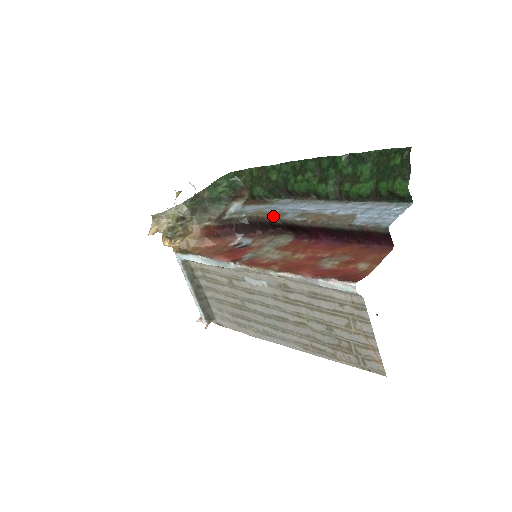
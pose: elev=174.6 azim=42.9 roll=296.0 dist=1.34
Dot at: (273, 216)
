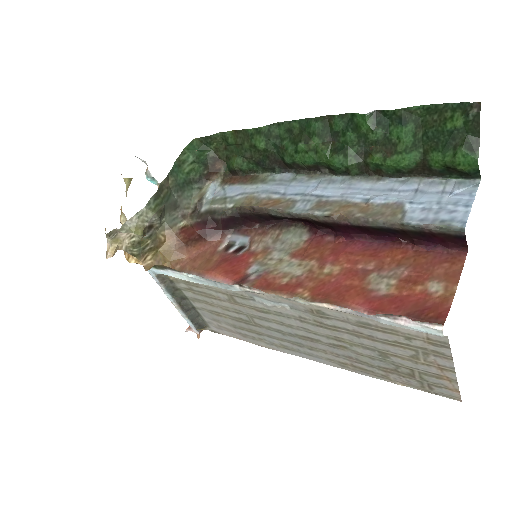
Dot at: (276, 207)
